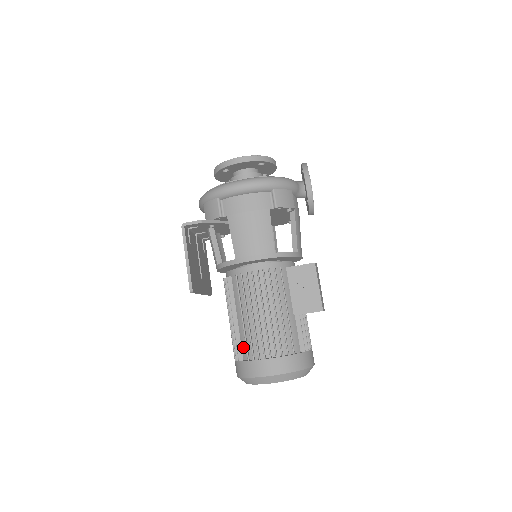
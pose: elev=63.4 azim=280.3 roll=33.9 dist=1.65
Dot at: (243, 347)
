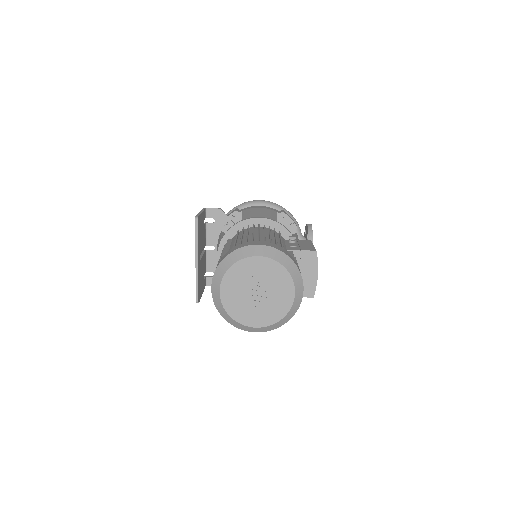
Dot at: occluded
